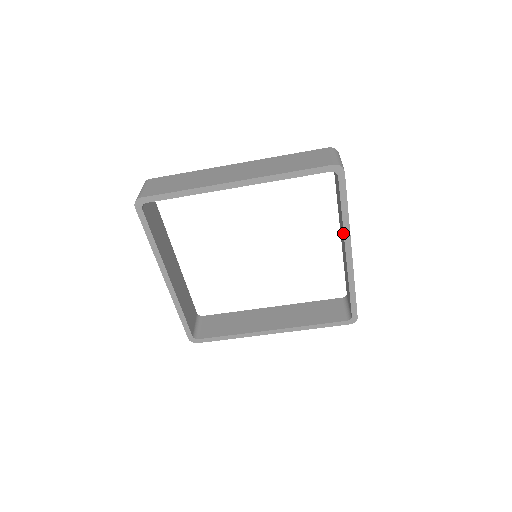
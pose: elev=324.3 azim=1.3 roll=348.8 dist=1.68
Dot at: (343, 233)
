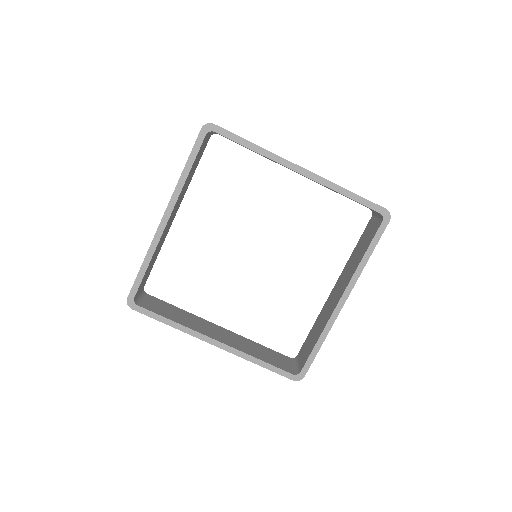
Dot at: occluded
